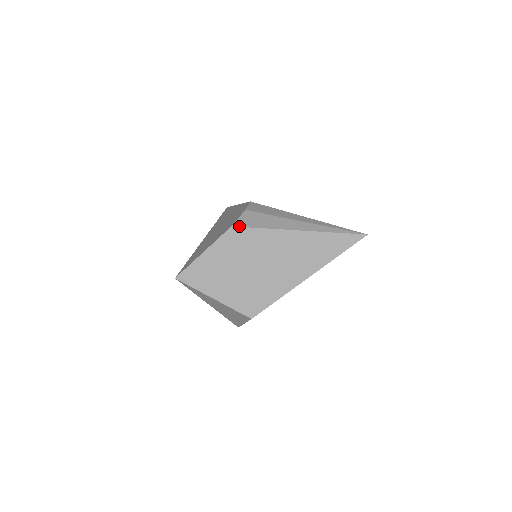
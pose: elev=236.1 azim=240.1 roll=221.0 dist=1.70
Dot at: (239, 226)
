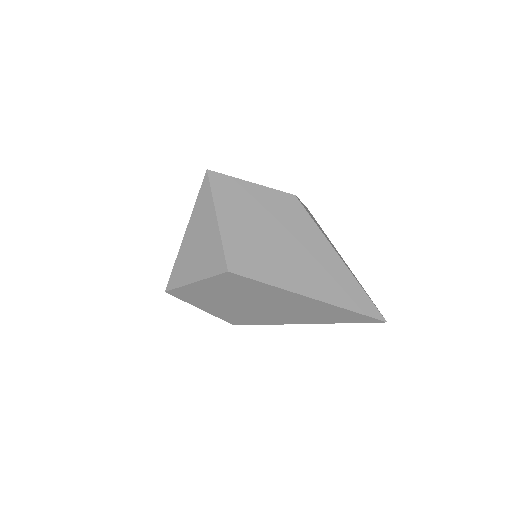
Dot at: occluded
